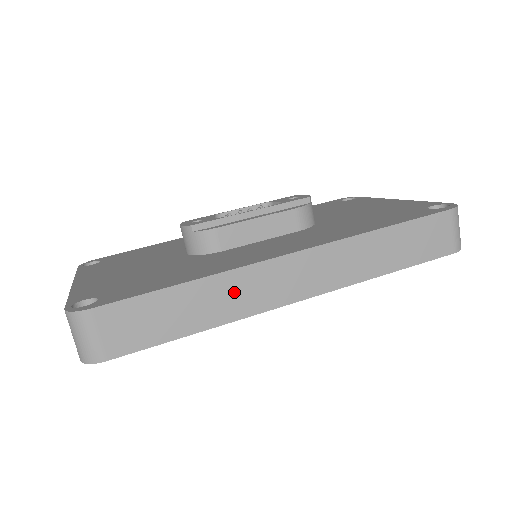
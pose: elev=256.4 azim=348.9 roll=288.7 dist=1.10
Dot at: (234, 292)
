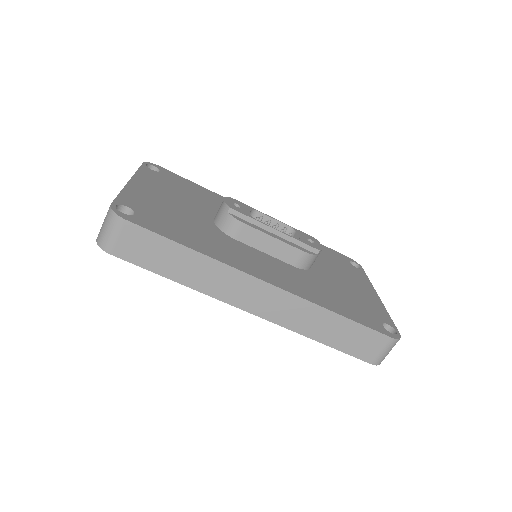
Dot at: (216, 277)
